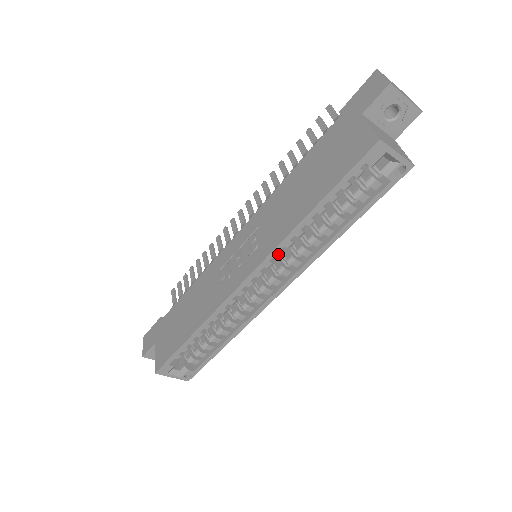
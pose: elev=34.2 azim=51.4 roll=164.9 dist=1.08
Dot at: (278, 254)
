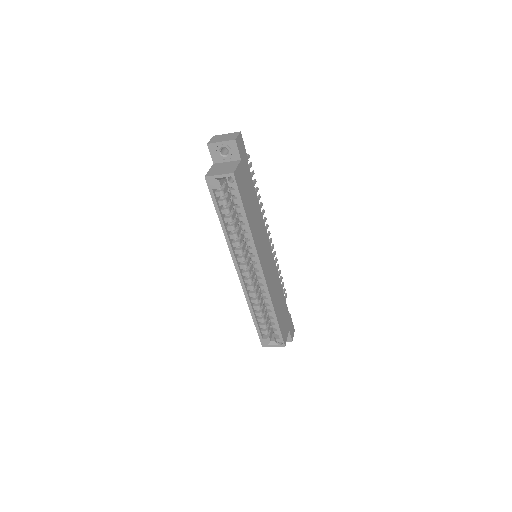
Dot at: (238, 252)
